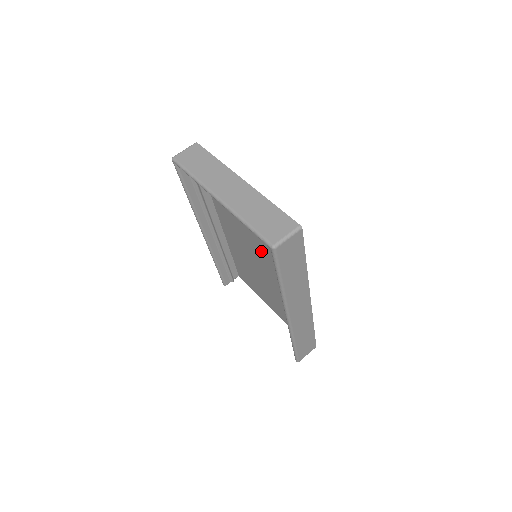
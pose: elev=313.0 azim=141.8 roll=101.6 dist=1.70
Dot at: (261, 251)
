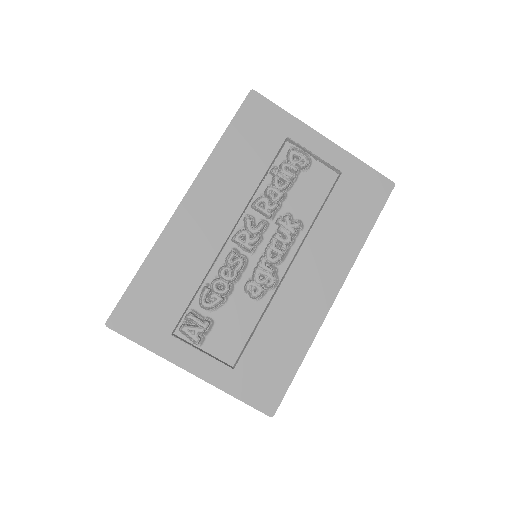
Dot at: (257, 280)
